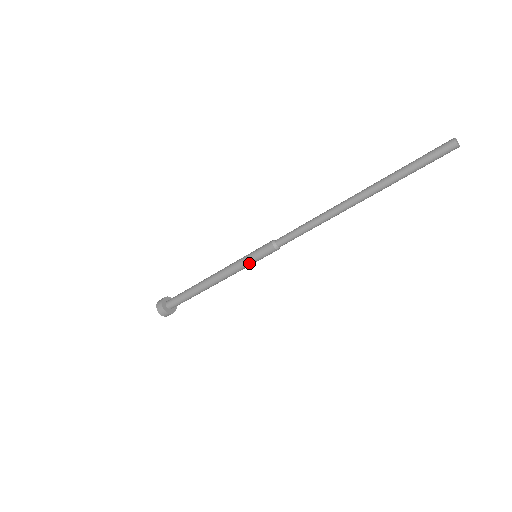
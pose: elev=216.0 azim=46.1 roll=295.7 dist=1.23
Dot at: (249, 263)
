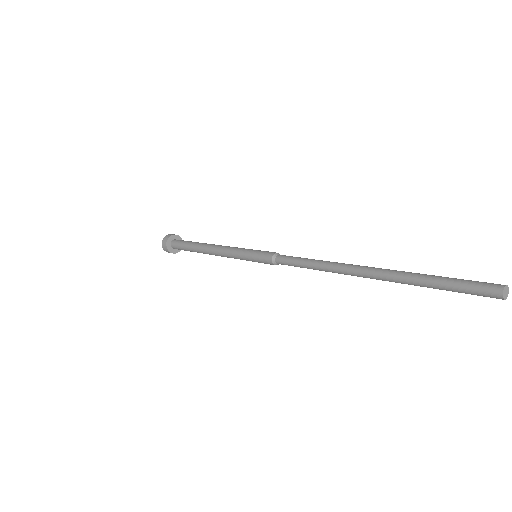
Dot at: (248, 260)
